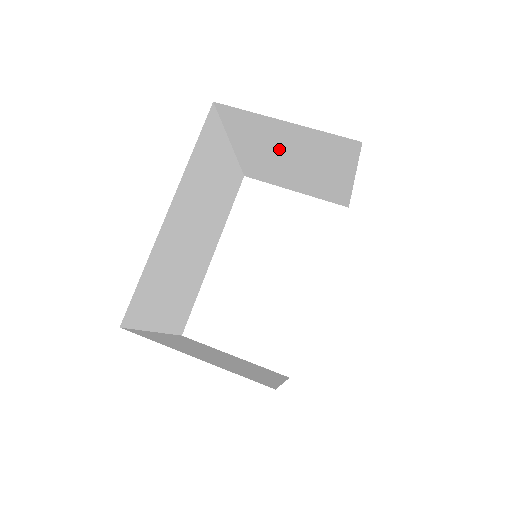
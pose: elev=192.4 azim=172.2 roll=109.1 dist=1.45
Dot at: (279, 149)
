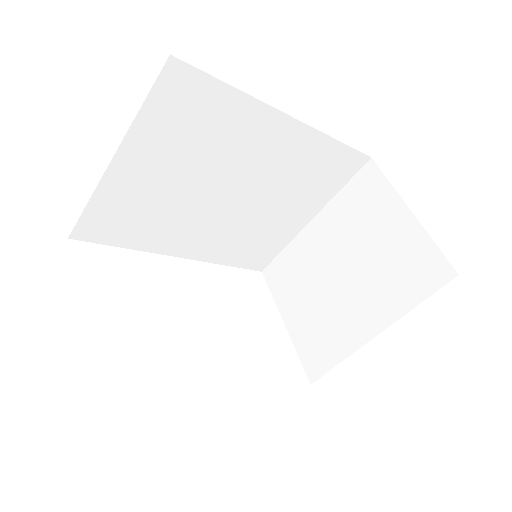
Dot at: (354, 247)
